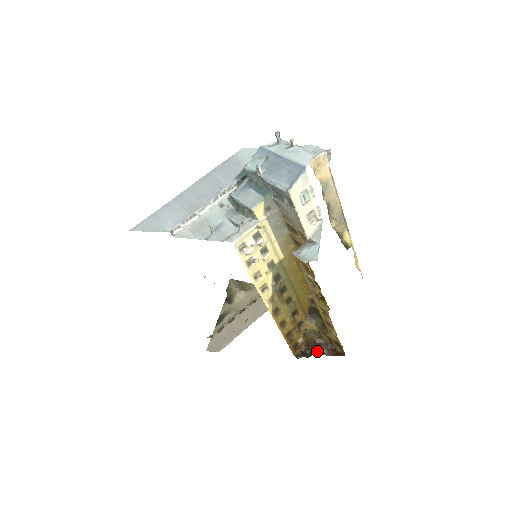
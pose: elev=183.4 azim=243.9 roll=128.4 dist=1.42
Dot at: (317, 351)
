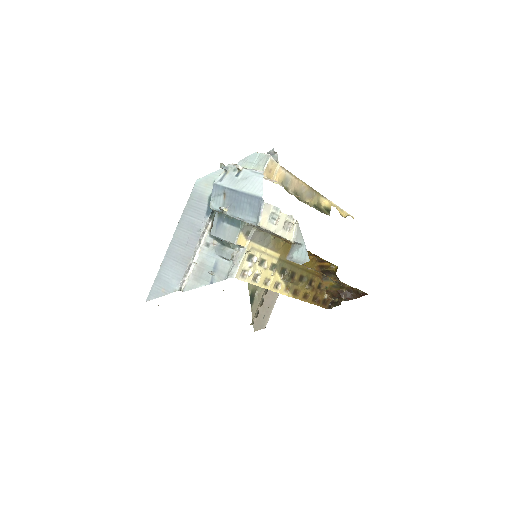
Dot at: (343, 300)
